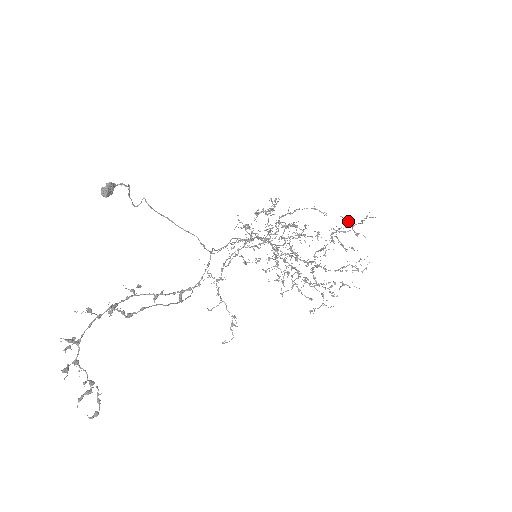
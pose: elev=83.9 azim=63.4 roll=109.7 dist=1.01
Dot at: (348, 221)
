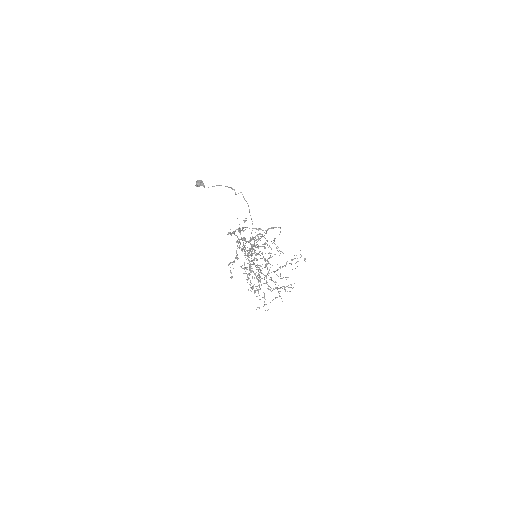
Dot at: (301, 255)
